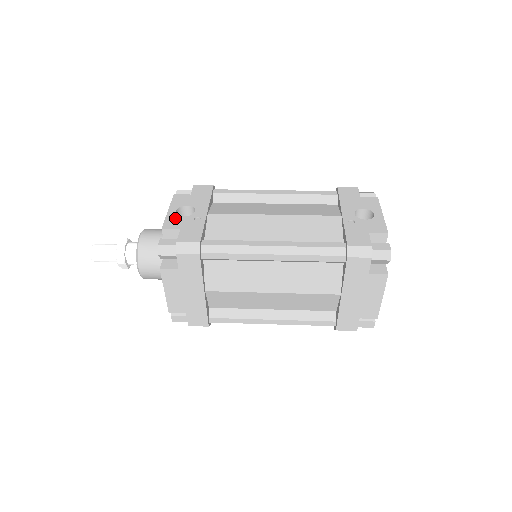
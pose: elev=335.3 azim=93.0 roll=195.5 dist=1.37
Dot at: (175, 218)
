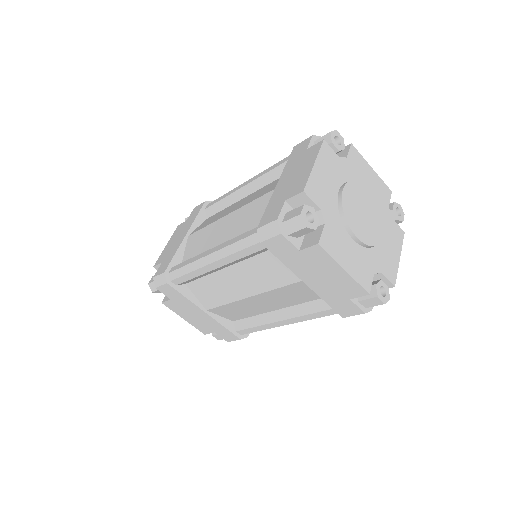
Dot at: occluded
